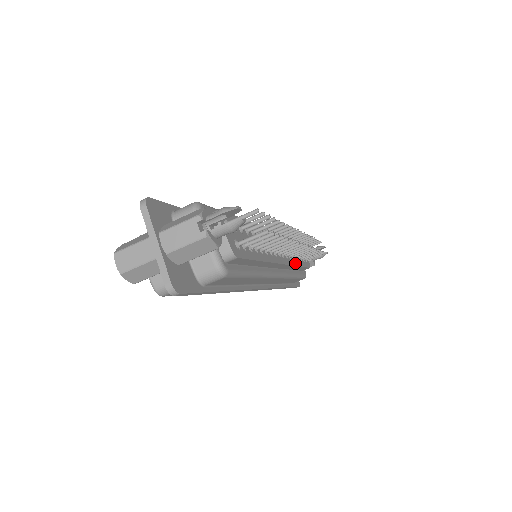
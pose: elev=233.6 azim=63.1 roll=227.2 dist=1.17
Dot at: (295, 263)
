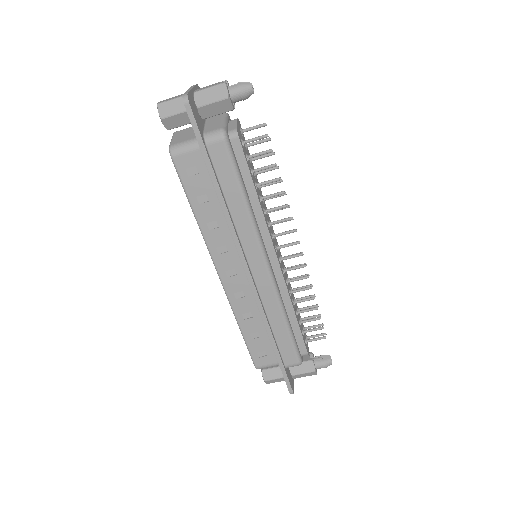
Dot at: (290, 298)
